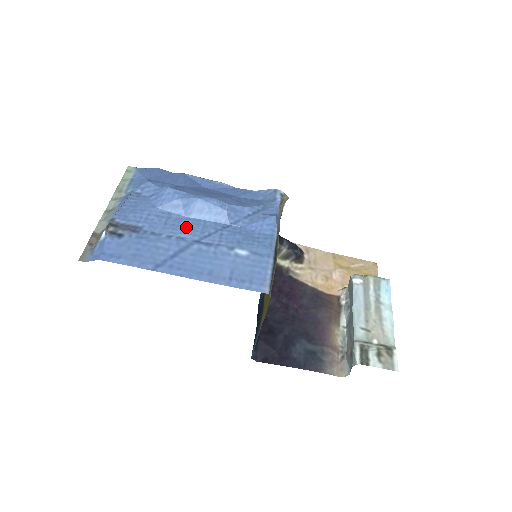
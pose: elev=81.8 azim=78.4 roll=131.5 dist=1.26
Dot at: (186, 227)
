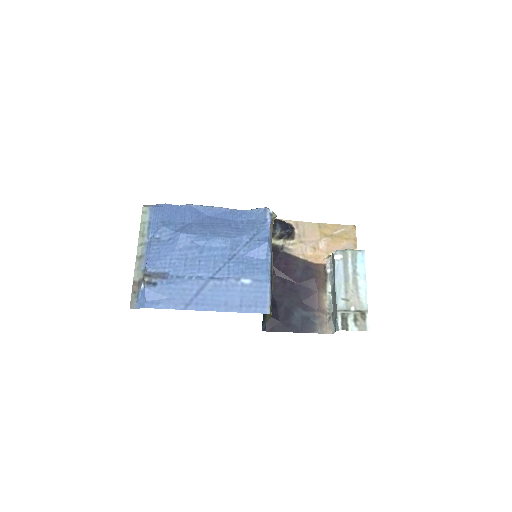
Dot at: (201, 265)
